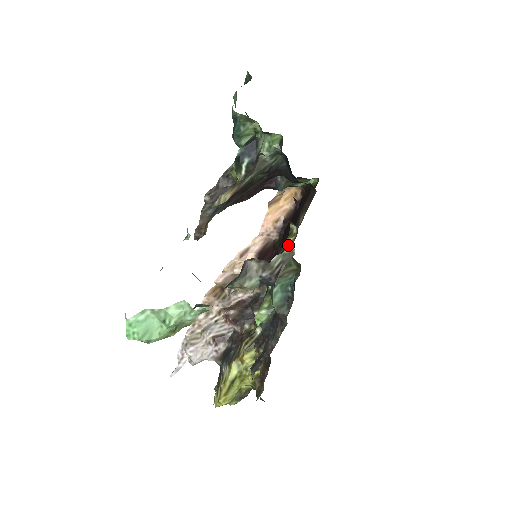
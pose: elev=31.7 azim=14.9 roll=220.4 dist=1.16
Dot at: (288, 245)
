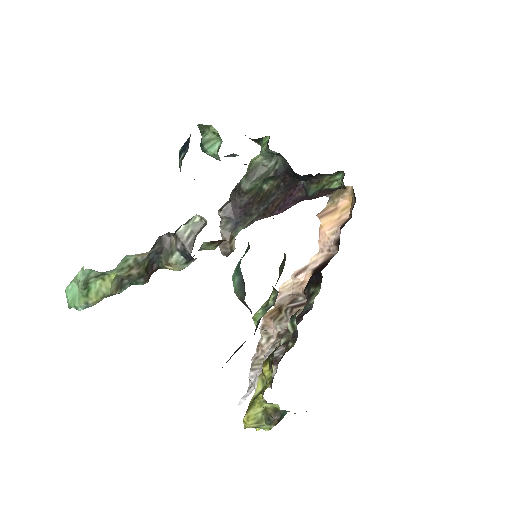
Dot at: occluded
